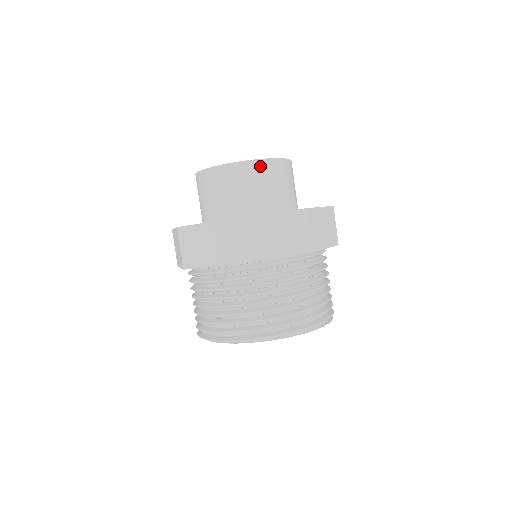
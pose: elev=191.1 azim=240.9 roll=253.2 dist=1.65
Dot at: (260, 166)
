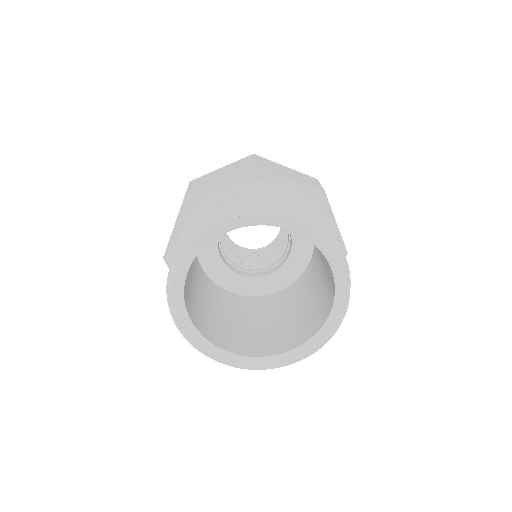
Dot at: occluded
